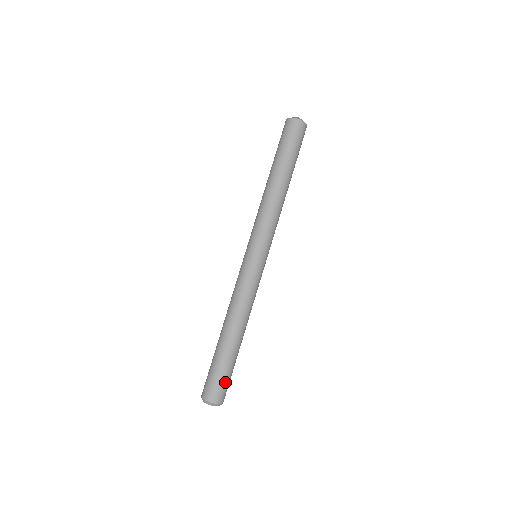
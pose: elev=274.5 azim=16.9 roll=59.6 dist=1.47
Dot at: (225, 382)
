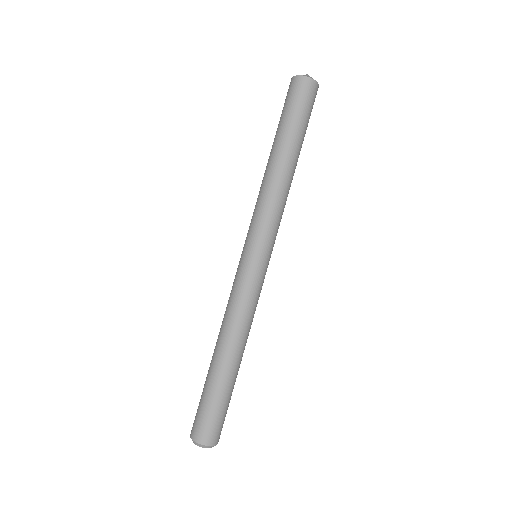
Dot at: (215, 417)
